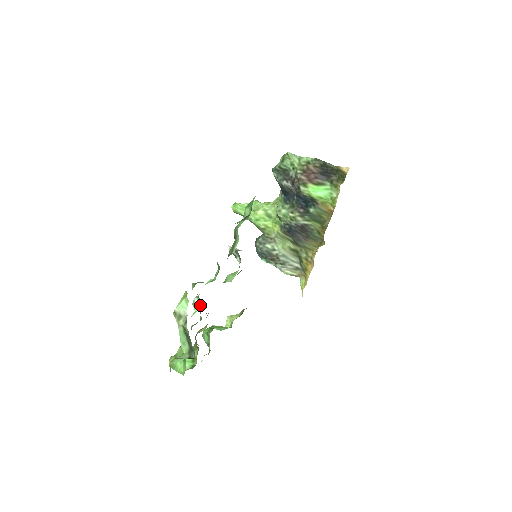
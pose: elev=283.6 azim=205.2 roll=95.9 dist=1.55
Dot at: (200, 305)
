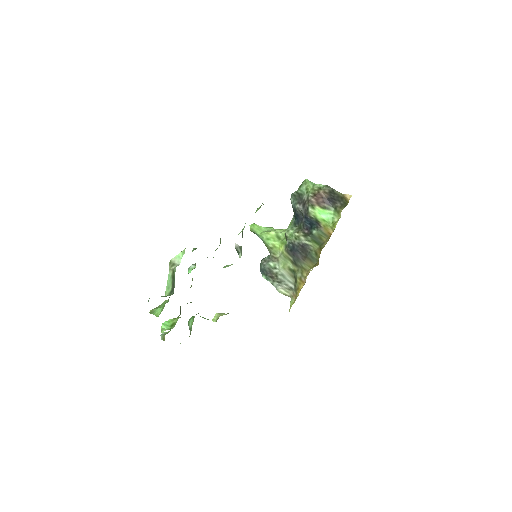
Dot at: (194, 268)
